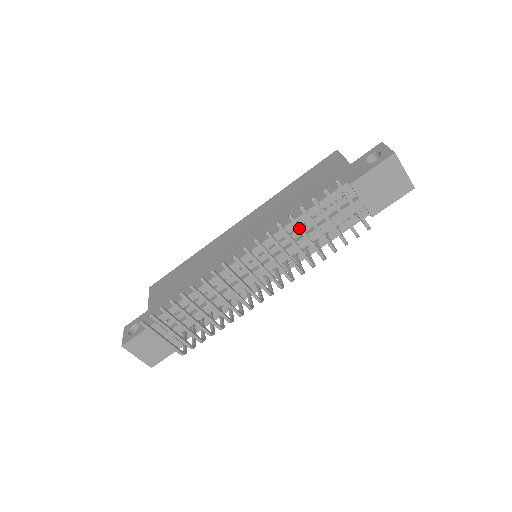
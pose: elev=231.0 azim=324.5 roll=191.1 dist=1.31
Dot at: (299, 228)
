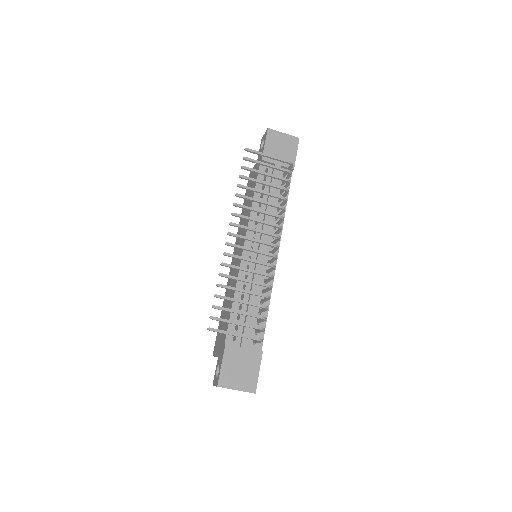
Dot at: (250, 189)
